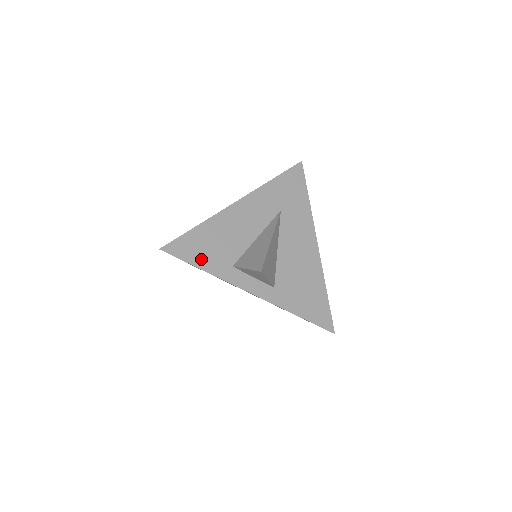
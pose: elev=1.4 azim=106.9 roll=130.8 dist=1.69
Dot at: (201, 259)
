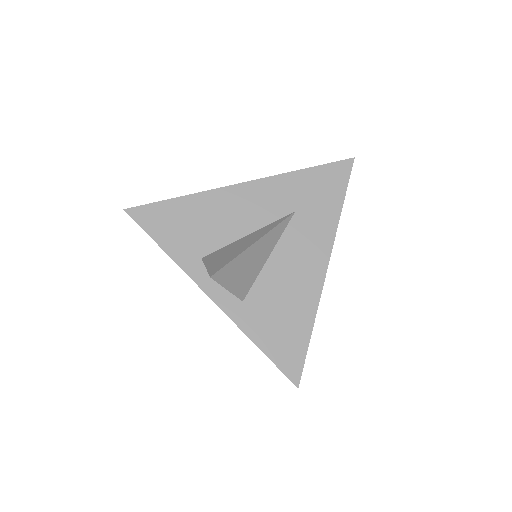
Dot at: (167, 237)
